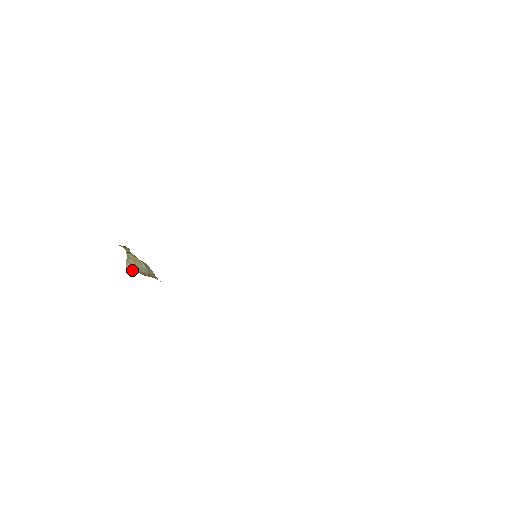
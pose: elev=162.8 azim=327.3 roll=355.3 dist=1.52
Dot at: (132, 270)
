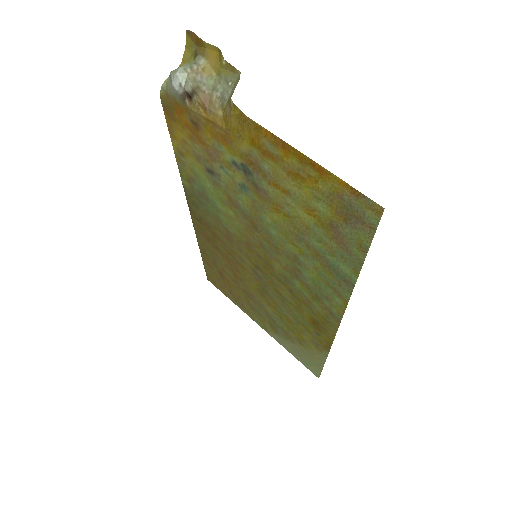
Dot at: (182, 78)
